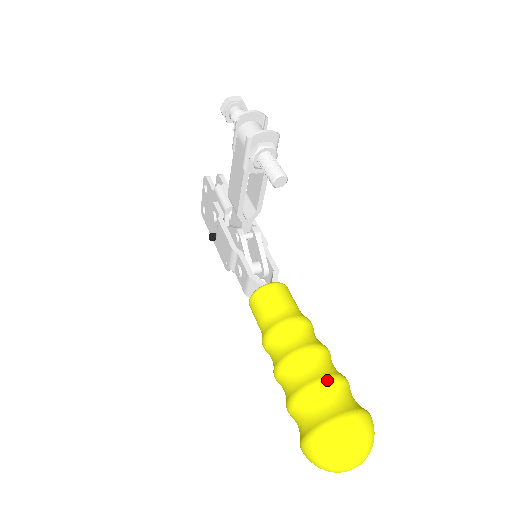
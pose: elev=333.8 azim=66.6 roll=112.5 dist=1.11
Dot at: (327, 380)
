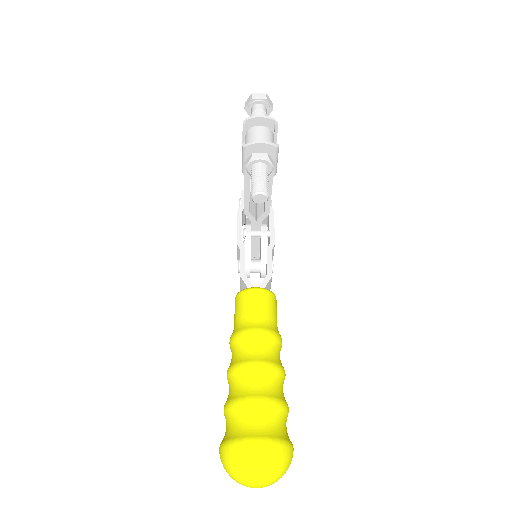
Dot at: (257, 401)
